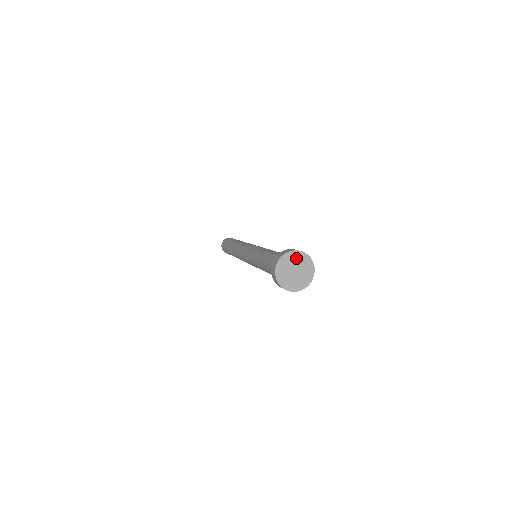
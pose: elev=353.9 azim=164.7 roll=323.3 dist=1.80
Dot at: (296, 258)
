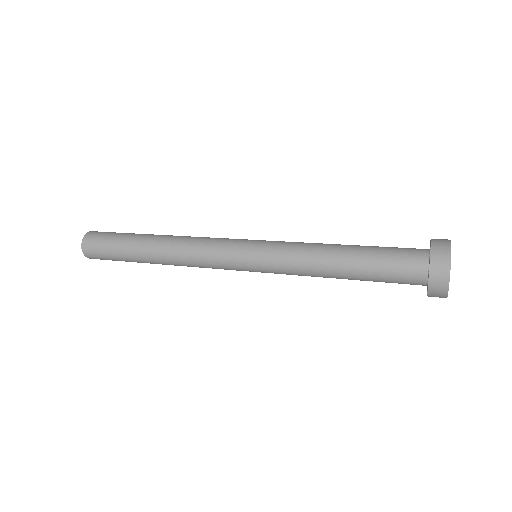
Dot at: occluded
